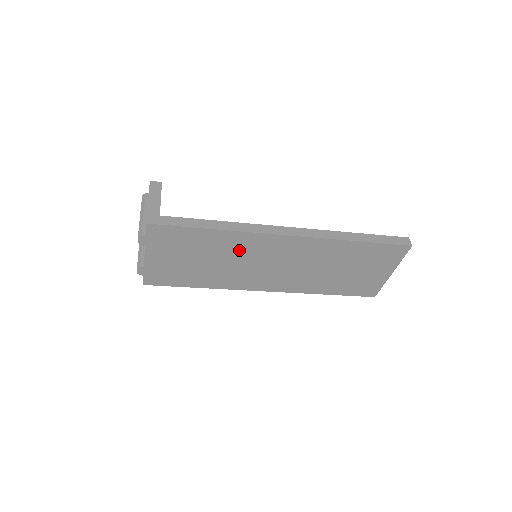
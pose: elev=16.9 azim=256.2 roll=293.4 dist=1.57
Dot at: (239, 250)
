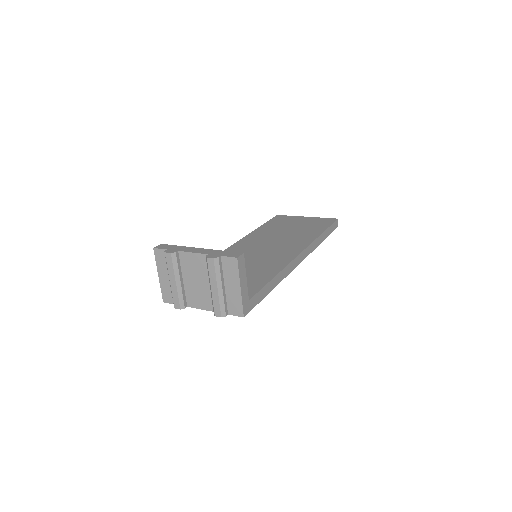
Dot at: occluded
